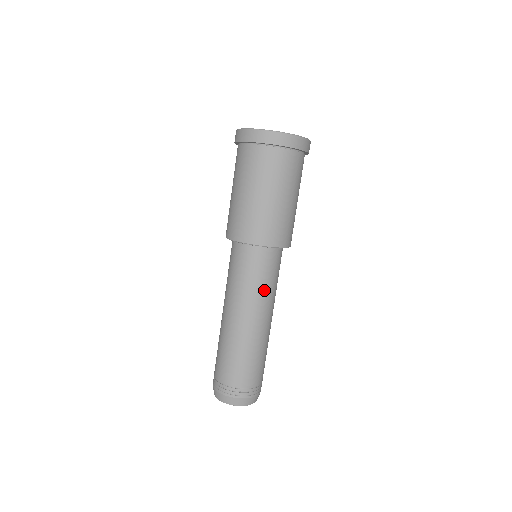
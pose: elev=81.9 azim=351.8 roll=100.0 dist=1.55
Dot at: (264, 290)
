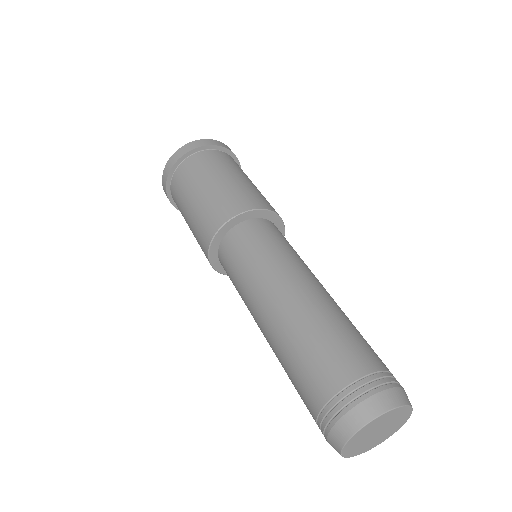
Dot at: occluded
